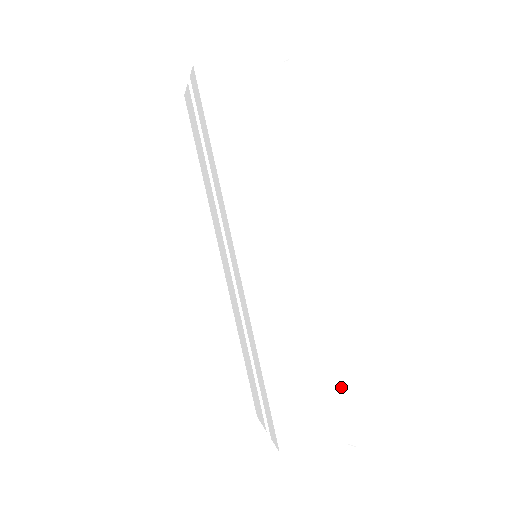
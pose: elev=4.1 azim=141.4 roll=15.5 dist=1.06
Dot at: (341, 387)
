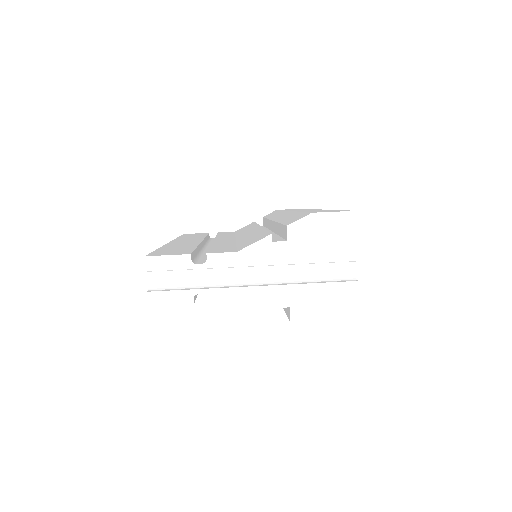
Dot at: occluded
